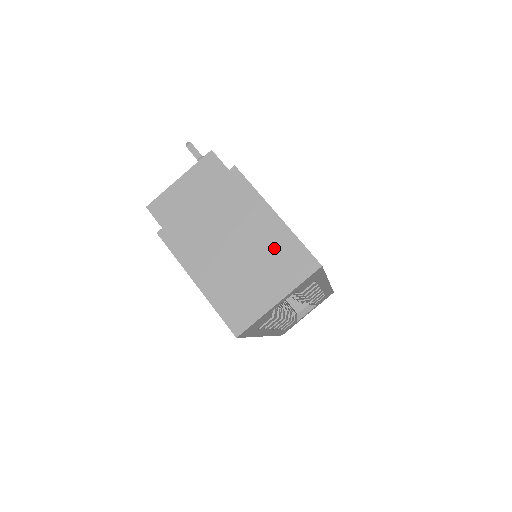
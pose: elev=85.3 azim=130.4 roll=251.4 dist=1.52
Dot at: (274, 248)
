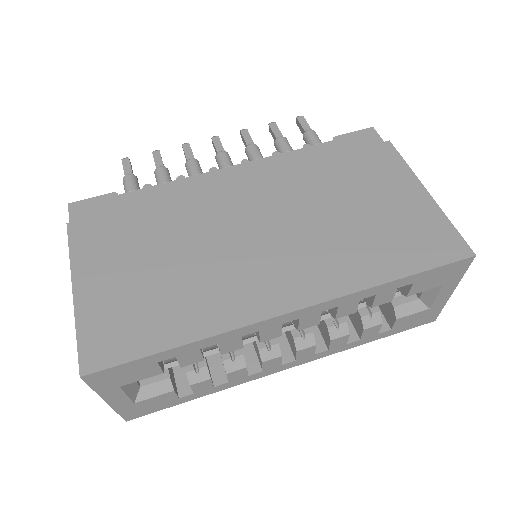
Dot at: occluded
